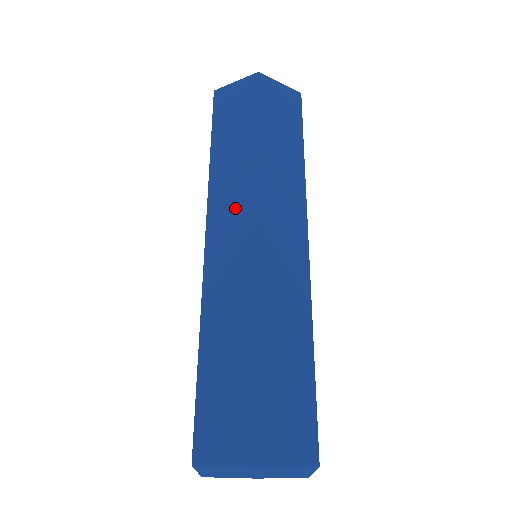
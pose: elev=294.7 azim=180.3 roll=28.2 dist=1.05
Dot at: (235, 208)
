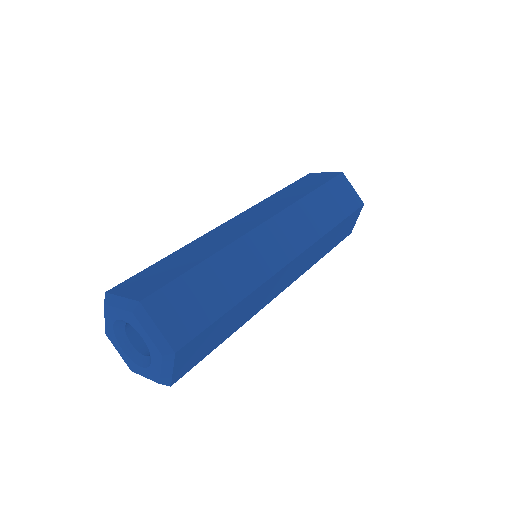
Dot at: (264, 211)
